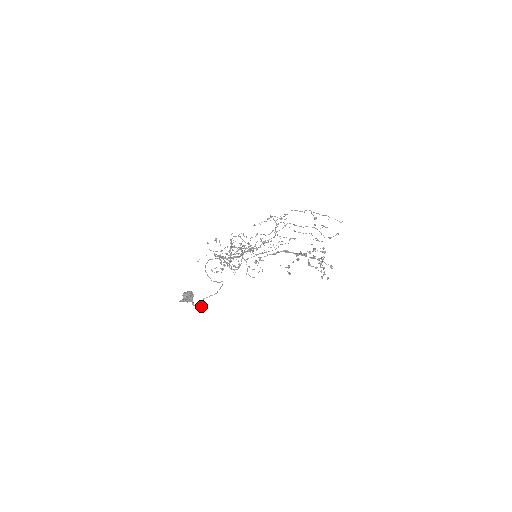
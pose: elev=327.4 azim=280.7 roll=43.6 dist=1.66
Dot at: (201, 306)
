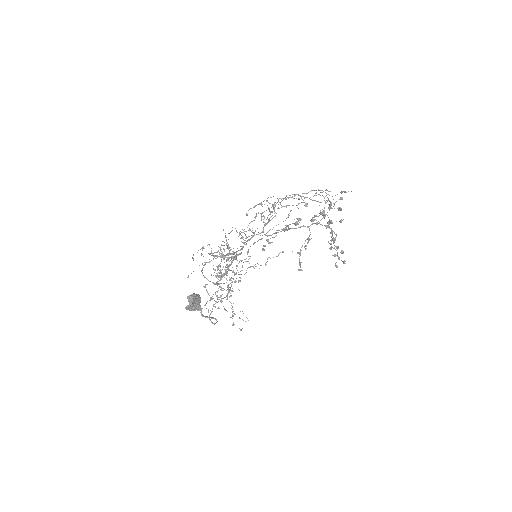
Dot at: (212, 317)
